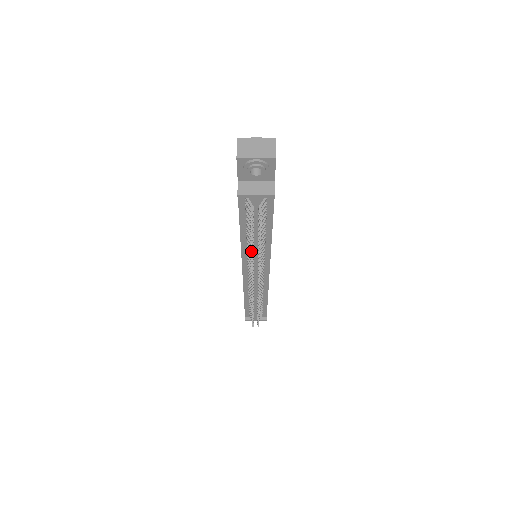
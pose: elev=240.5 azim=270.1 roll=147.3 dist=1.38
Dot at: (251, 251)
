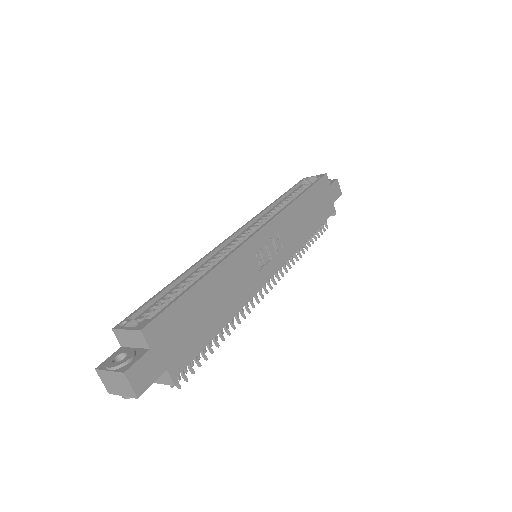
Dot at: occluded
